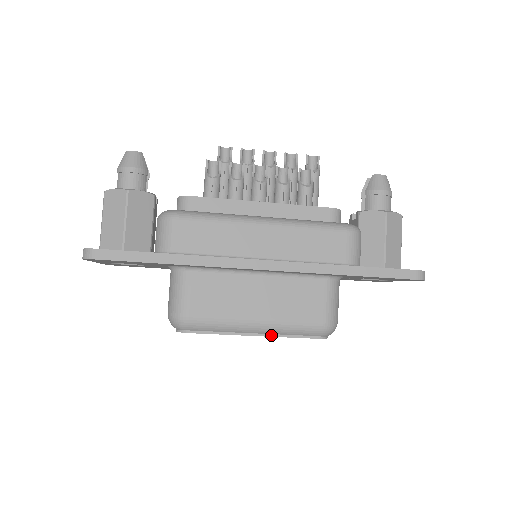
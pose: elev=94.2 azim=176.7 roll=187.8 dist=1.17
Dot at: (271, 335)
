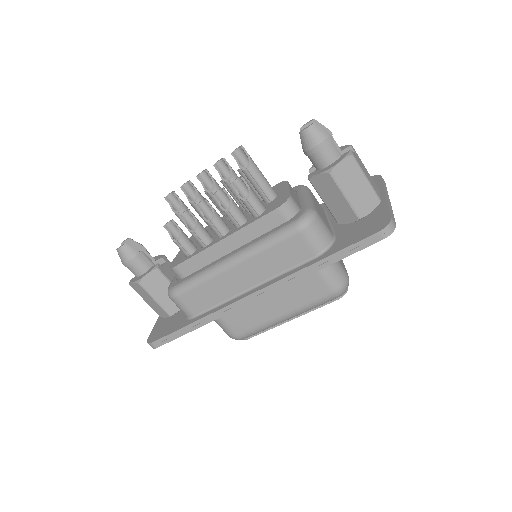
Dot at: (301, 315)
